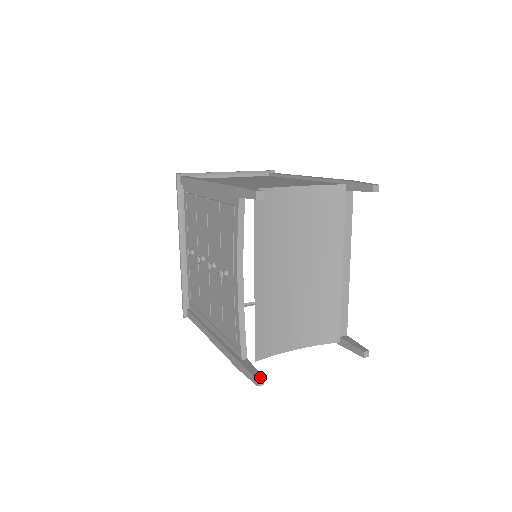
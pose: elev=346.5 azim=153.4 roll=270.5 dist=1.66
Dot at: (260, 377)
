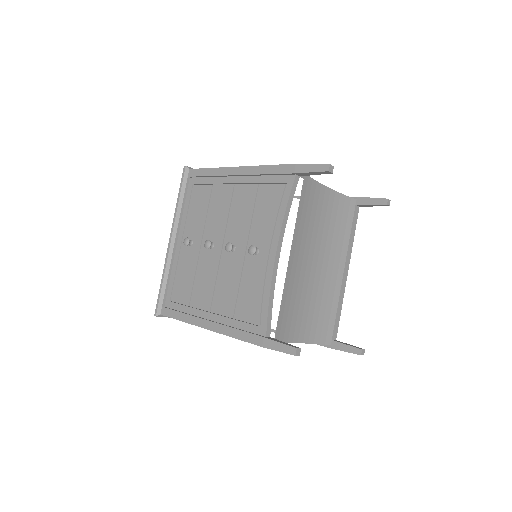
Dot at: (297, 347)
